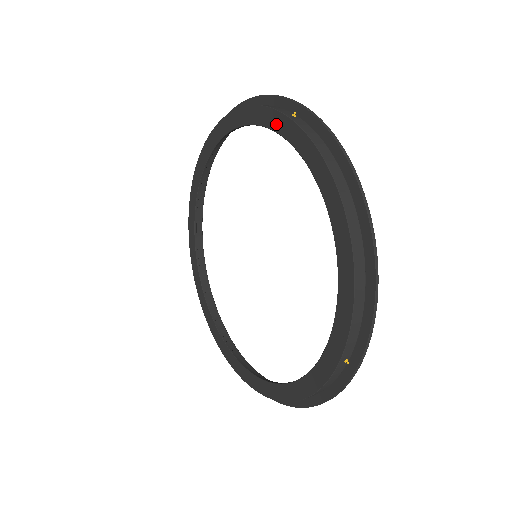
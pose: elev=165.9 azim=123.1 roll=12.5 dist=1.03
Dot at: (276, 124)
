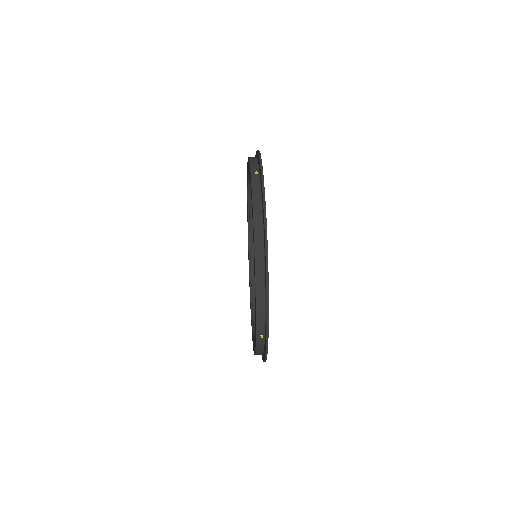
Dot at: occluded
